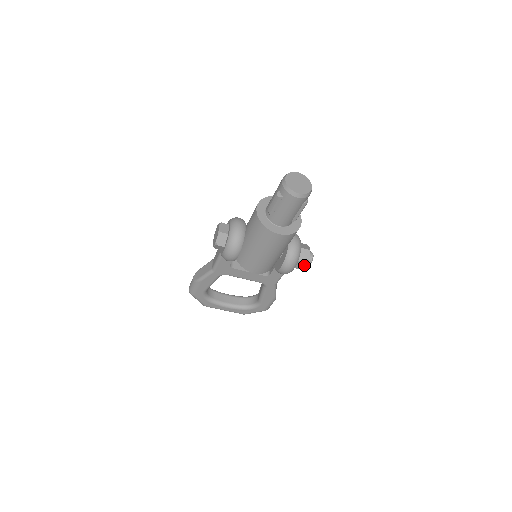
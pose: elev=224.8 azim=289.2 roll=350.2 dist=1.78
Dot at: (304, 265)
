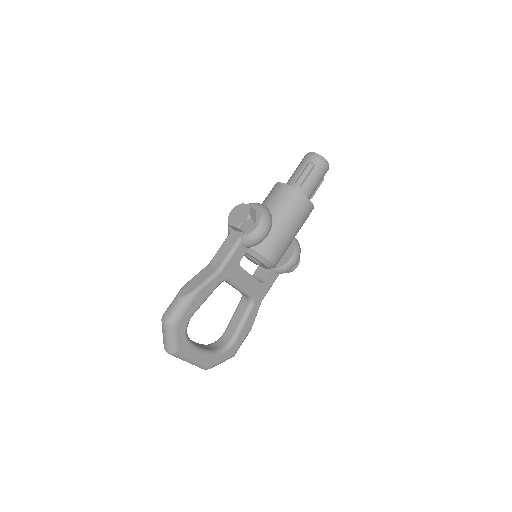
Dot at: (297, 264)
